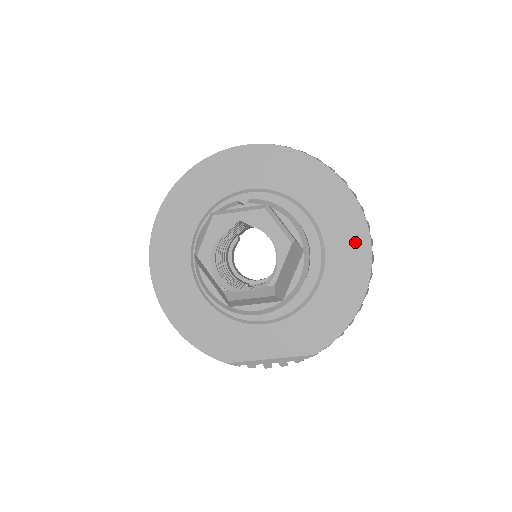
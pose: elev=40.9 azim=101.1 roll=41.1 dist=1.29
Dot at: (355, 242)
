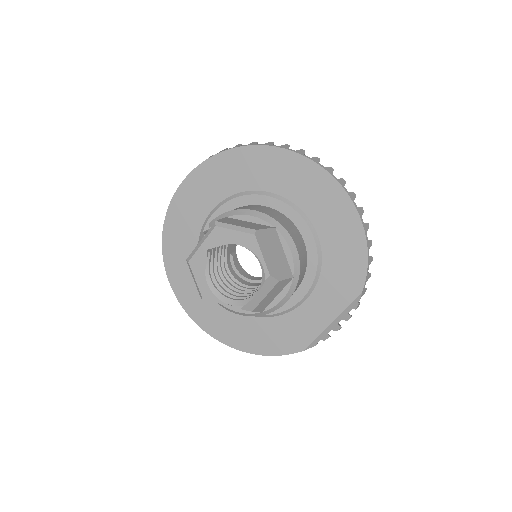
Dot at: (316, 182)
